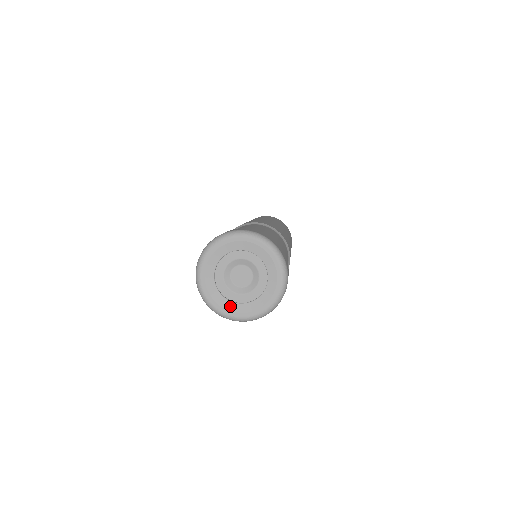
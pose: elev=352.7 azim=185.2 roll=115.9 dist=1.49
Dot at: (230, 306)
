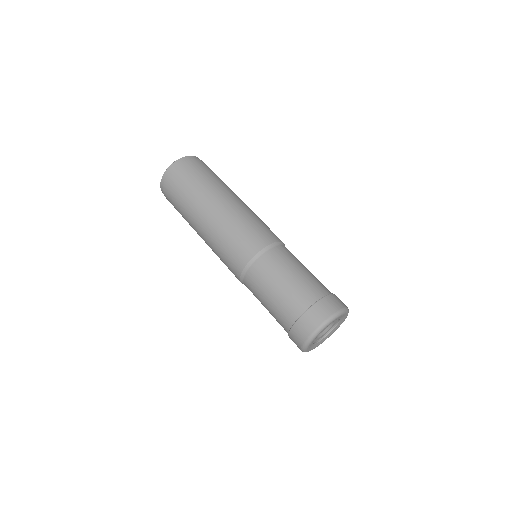
Dot at: (324, 339)
